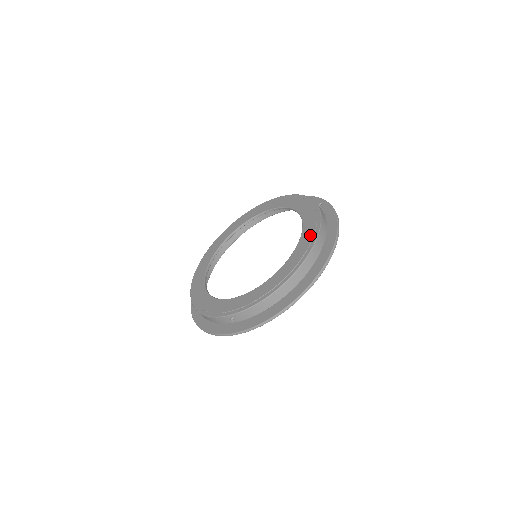
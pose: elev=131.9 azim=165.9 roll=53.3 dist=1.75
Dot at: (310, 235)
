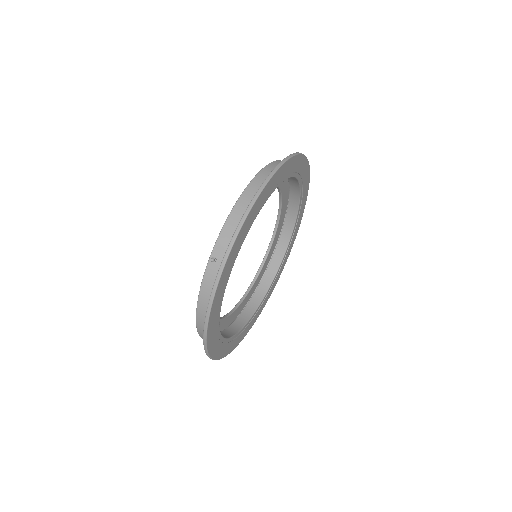
Dot at: occluded
